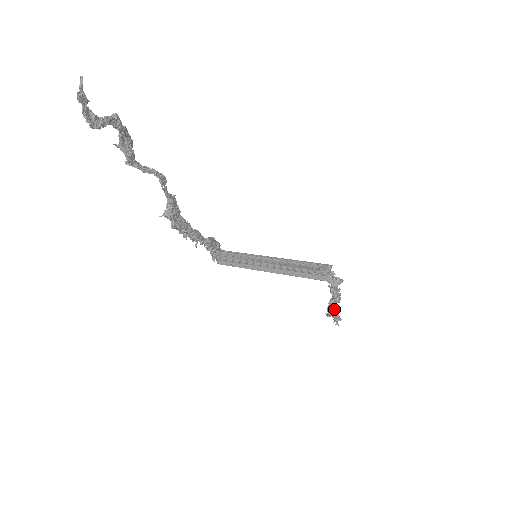
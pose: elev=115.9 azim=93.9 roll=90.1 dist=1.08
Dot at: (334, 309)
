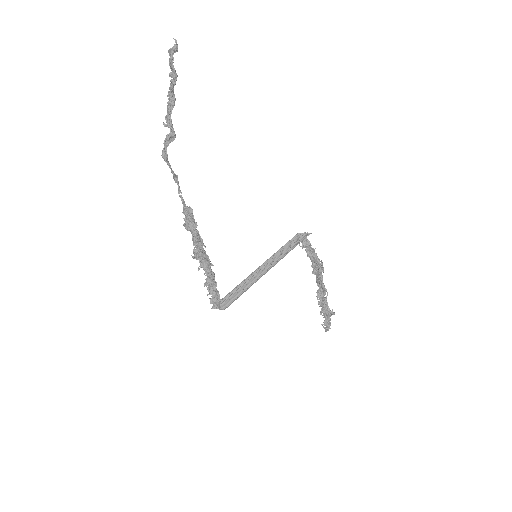
Dot at: (324, 291)
